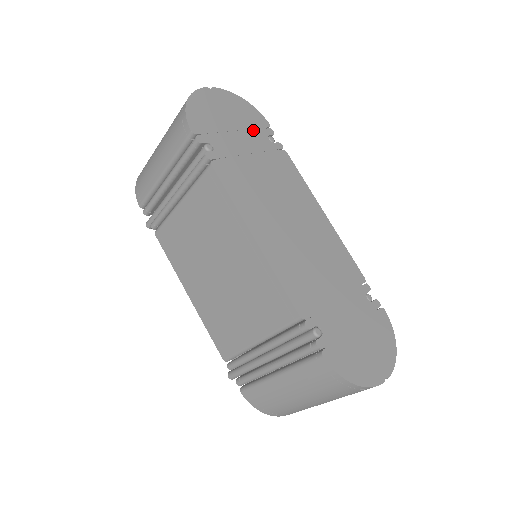
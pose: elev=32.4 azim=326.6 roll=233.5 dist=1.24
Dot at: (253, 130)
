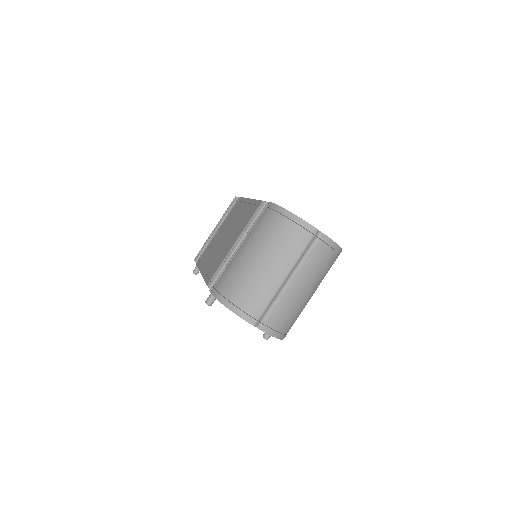
Dot at: occluded
